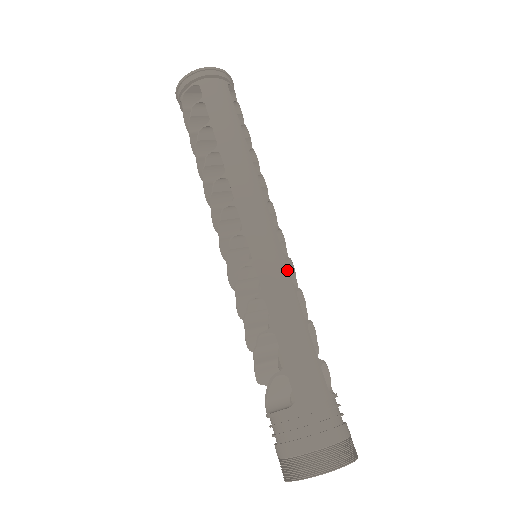
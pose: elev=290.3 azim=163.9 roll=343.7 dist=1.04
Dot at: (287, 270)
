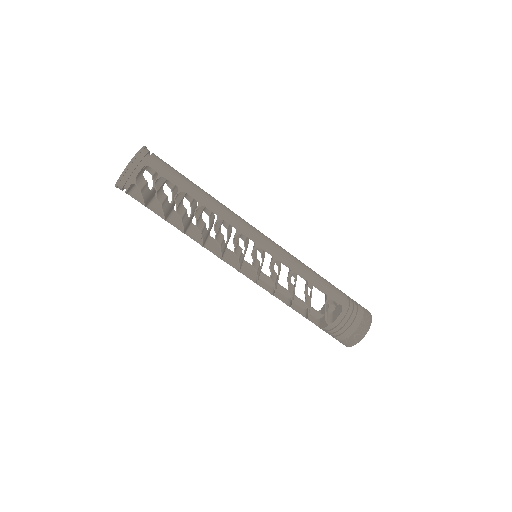
Dot at: (285, 250)
